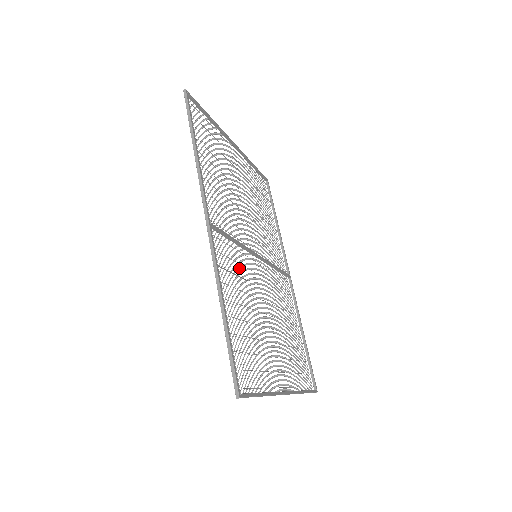
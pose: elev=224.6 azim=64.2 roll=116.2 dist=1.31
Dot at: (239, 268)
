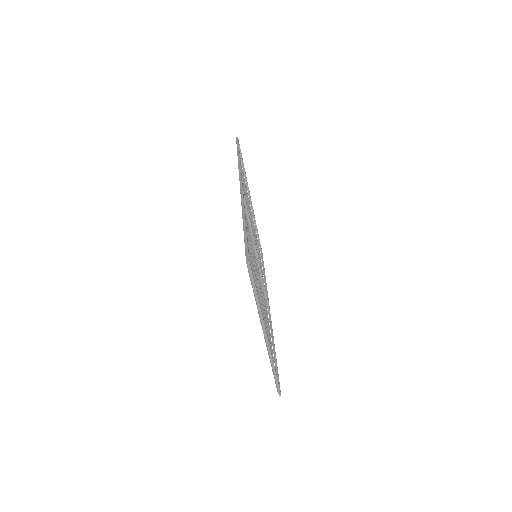
Dot at: occluded
